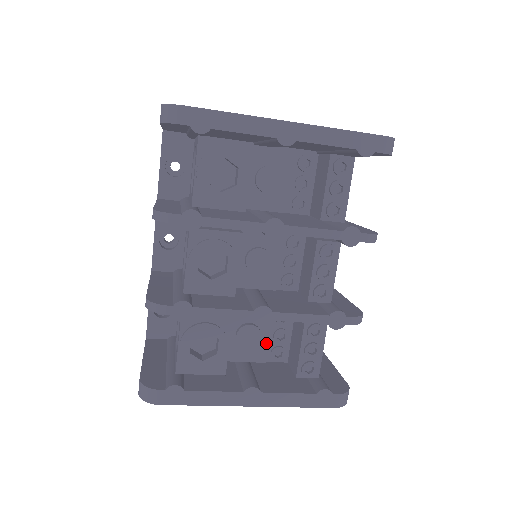
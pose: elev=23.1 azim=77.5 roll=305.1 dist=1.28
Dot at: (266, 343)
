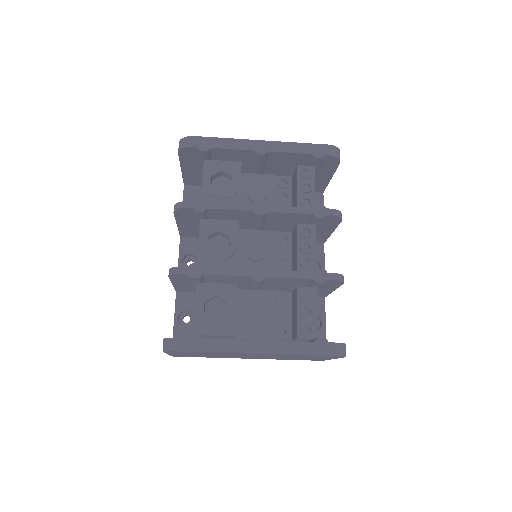
Dot at: (270, 321)
